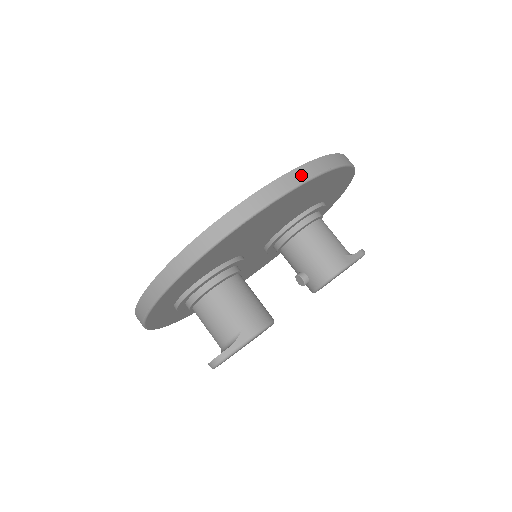
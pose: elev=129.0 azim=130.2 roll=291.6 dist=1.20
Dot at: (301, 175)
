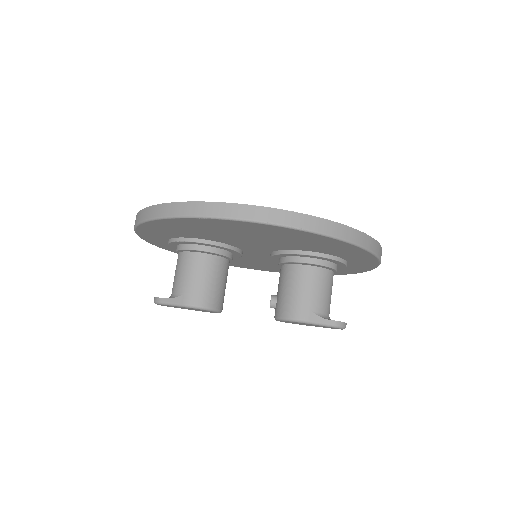
Dot at: (259, 214)
